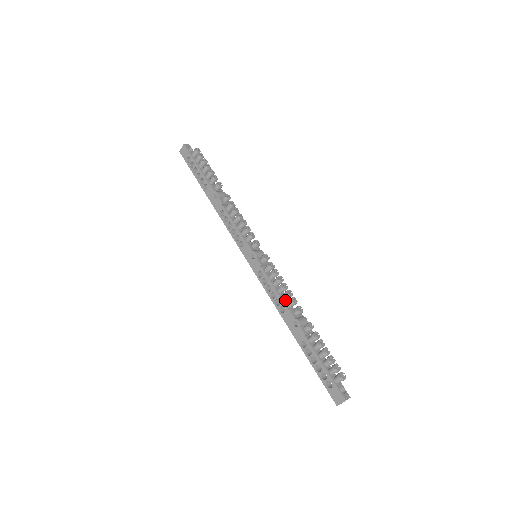
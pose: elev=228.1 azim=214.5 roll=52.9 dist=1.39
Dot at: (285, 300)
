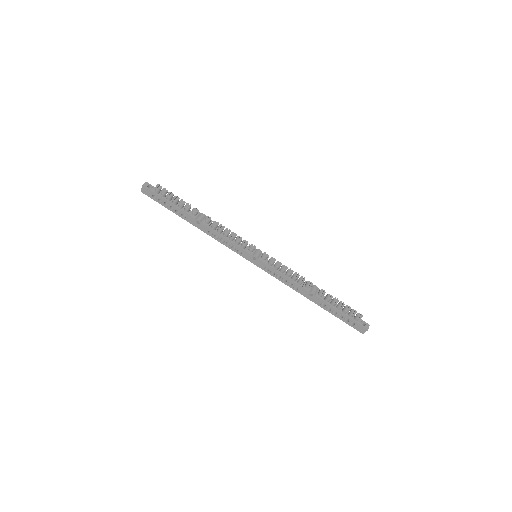
Dot at: (295, 281)
